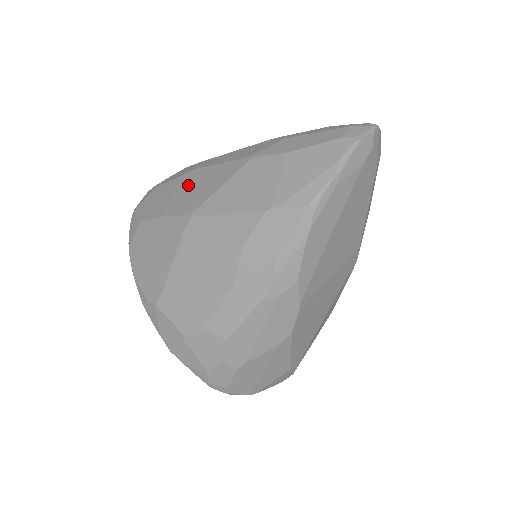
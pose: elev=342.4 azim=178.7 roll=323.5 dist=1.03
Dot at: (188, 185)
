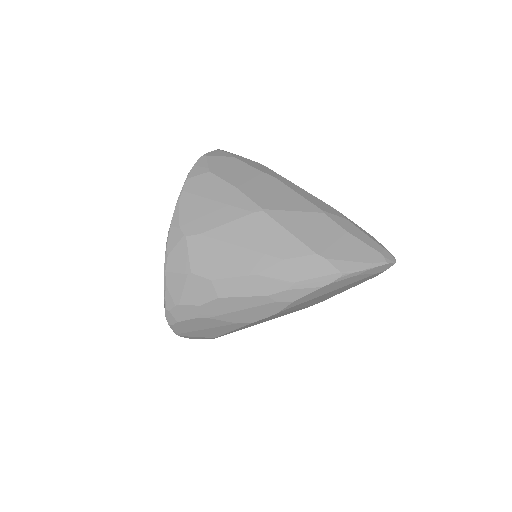
Dot at: (266, 184)
